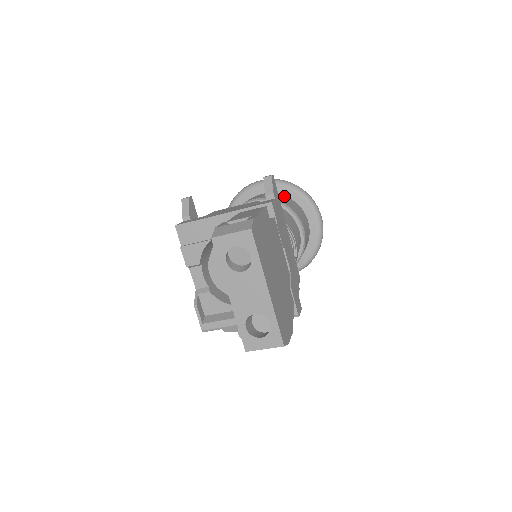
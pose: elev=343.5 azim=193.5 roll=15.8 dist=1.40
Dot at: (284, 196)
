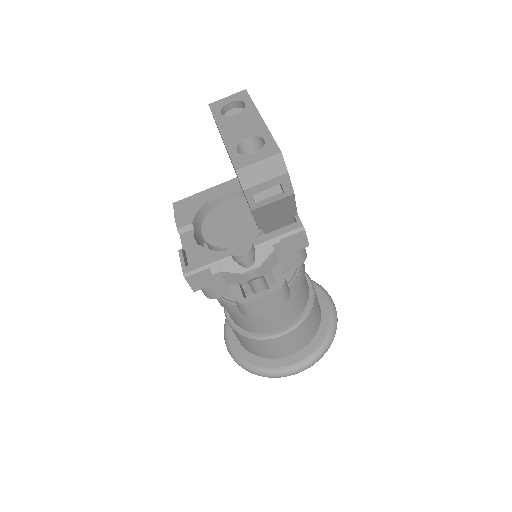
Dot at: occluded
